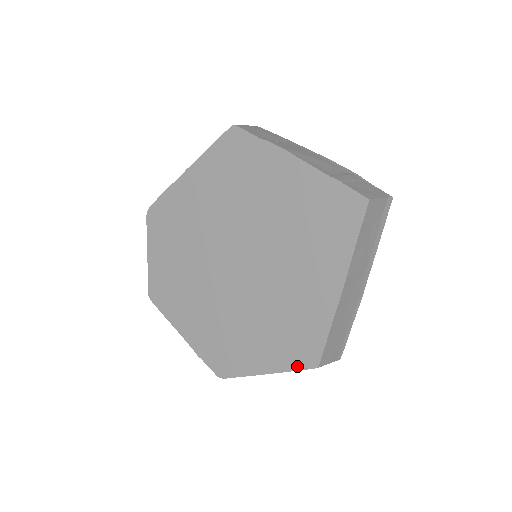
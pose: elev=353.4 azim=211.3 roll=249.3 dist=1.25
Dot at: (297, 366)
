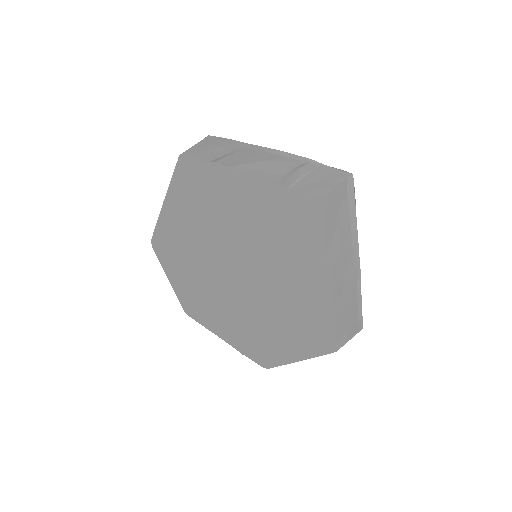
Dot at: (320, 352)
